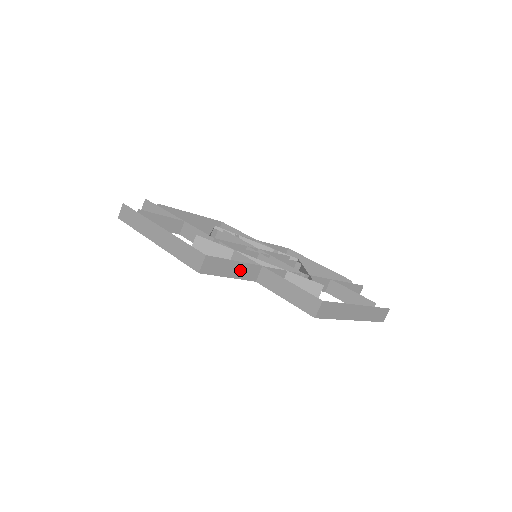
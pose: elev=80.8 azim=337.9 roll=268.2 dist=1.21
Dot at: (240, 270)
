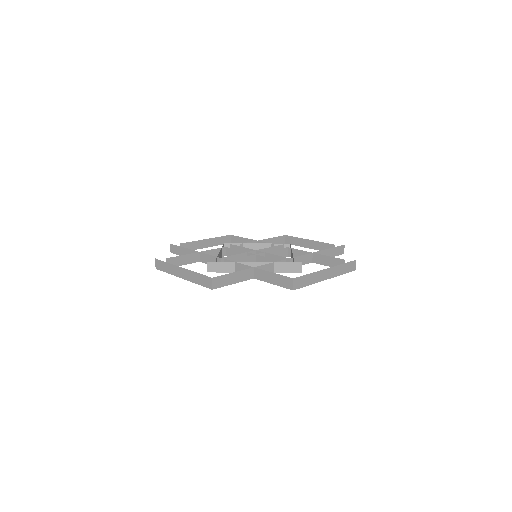
Dot at: (239, 276)
